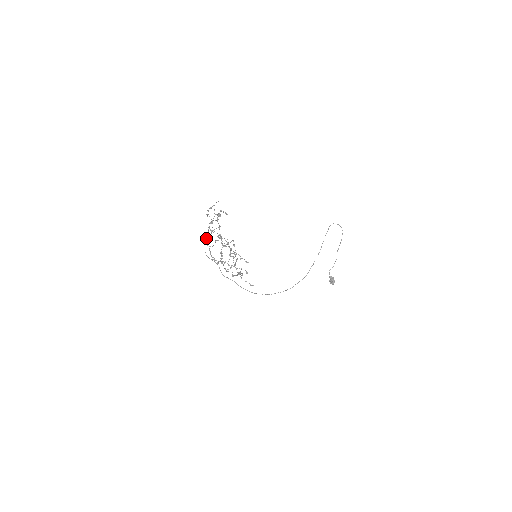
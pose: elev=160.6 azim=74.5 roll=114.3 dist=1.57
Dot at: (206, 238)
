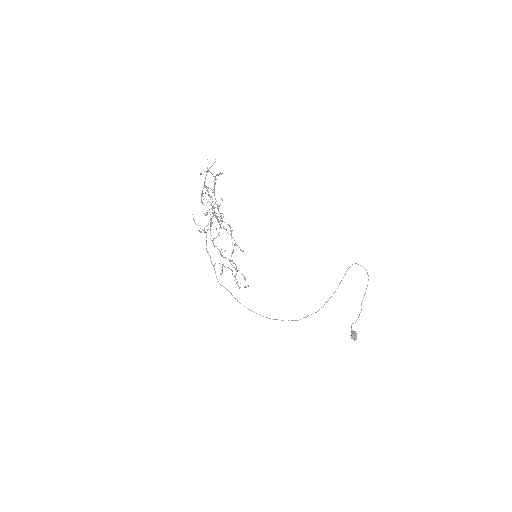
Dot at: (204, 229)
